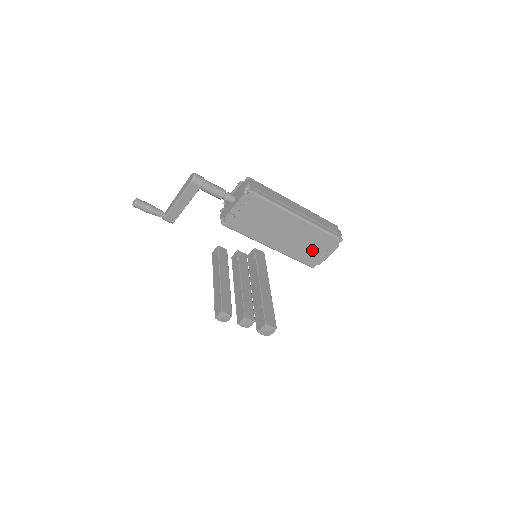
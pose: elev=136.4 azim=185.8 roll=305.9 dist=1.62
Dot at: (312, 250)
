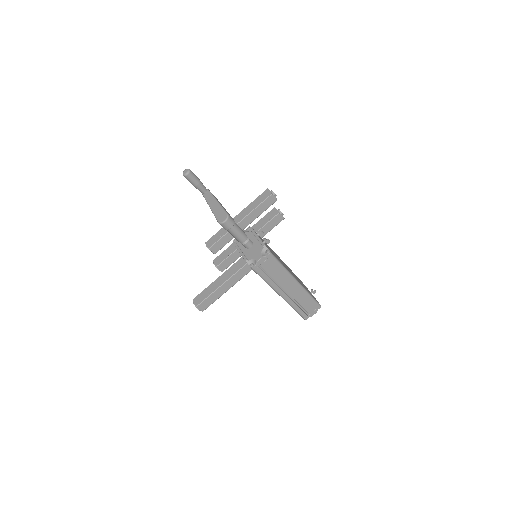
Dot at: occluded
